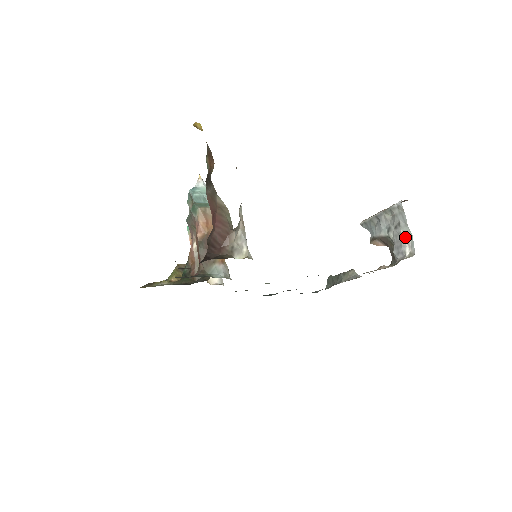
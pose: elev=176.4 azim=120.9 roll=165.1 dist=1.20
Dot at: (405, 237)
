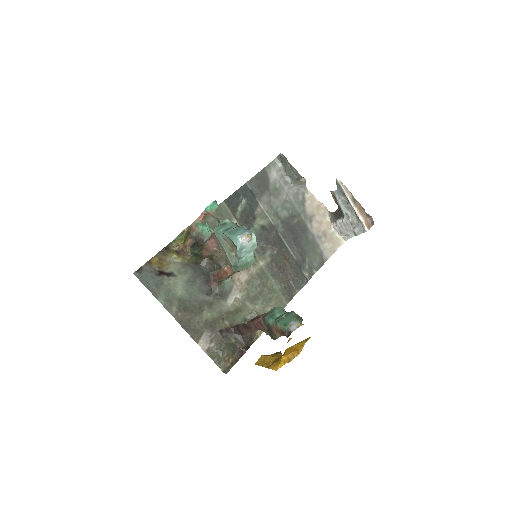
Dot at: (350, 232)
